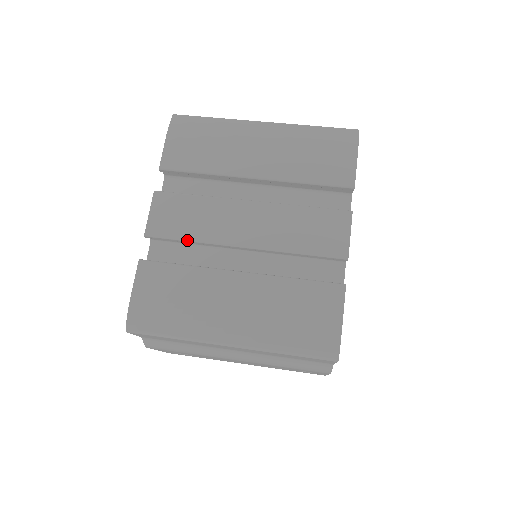
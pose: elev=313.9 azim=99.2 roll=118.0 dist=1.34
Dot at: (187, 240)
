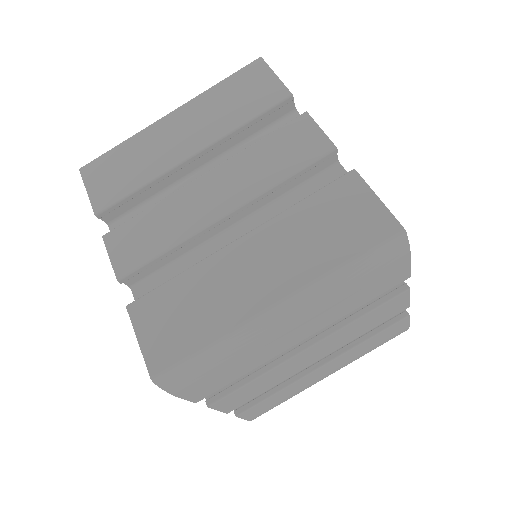
Dot at: occluded
